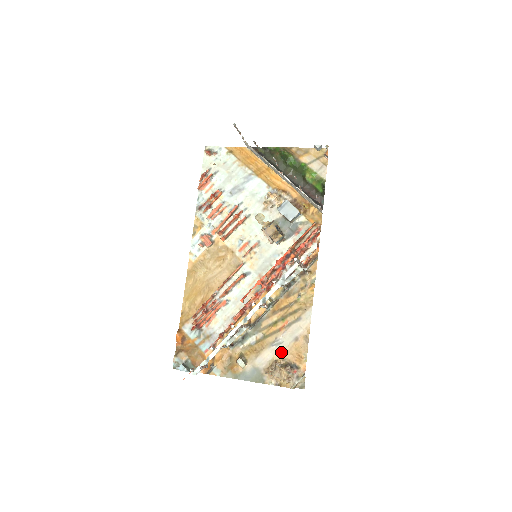
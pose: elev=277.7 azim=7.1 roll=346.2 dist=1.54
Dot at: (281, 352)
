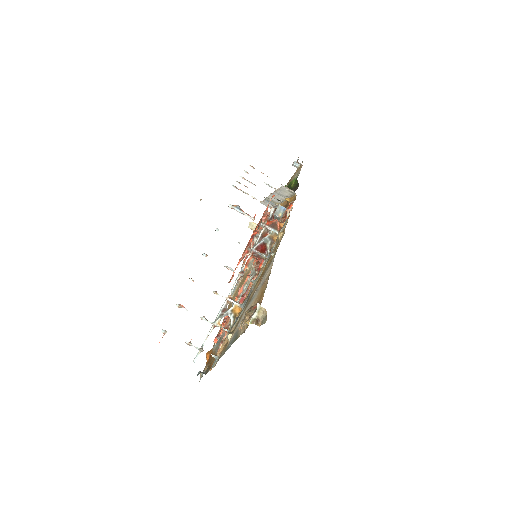
Dot at: (252, 303)
